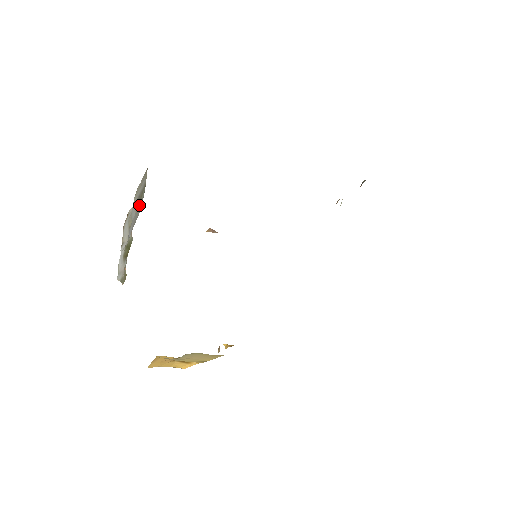
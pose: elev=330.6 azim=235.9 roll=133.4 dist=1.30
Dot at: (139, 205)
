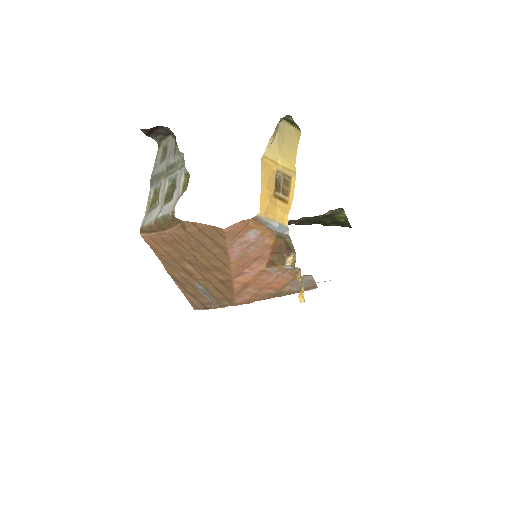
Dot at: (168, 150)
